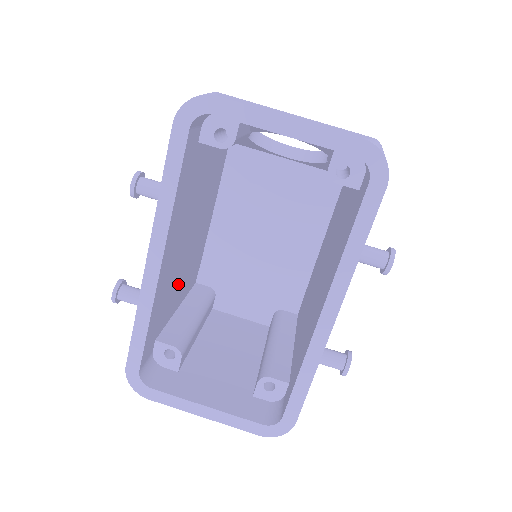
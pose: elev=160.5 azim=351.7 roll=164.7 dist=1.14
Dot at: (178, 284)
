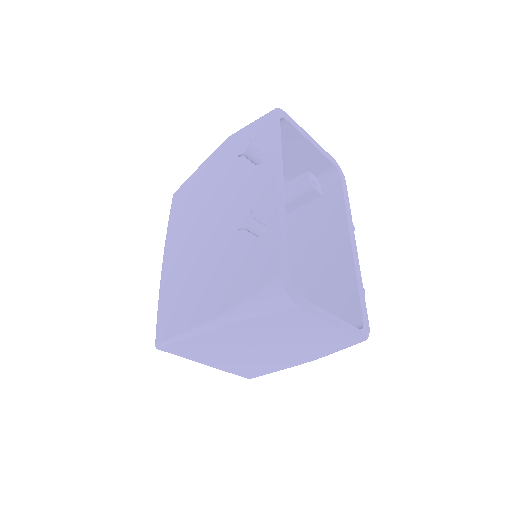
Dot at: occluded
